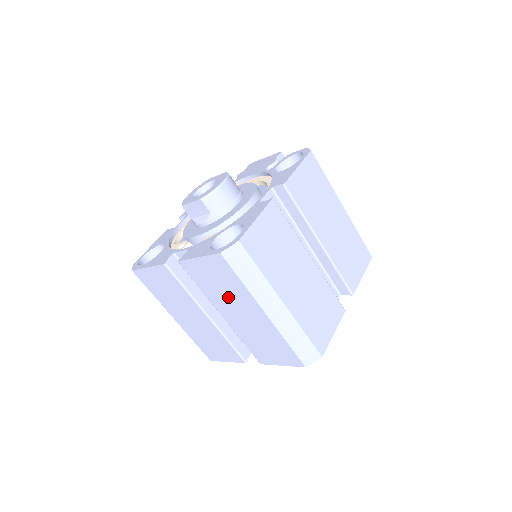
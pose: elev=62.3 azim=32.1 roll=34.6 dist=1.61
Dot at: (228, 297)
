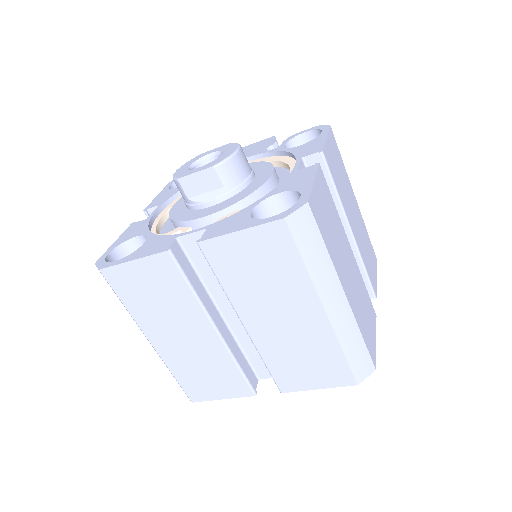
Dot at: (268, 292)
